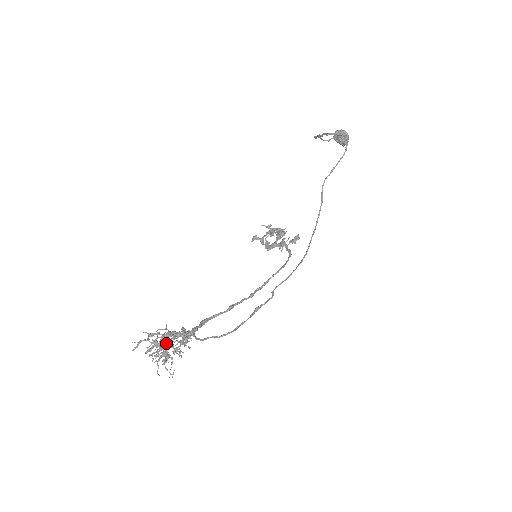
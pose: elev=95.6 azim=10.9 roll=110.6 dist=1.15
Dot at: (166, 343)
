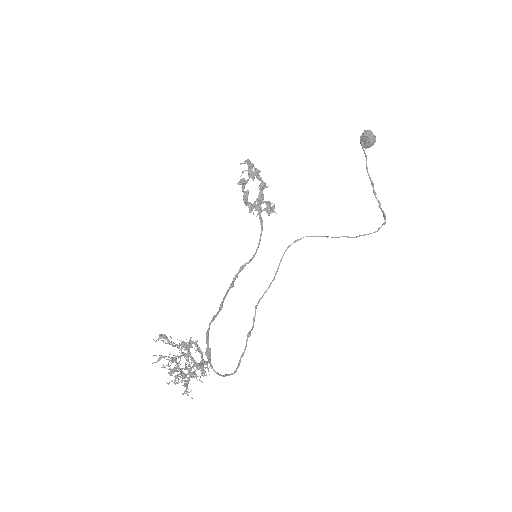
Dot at: occluded
